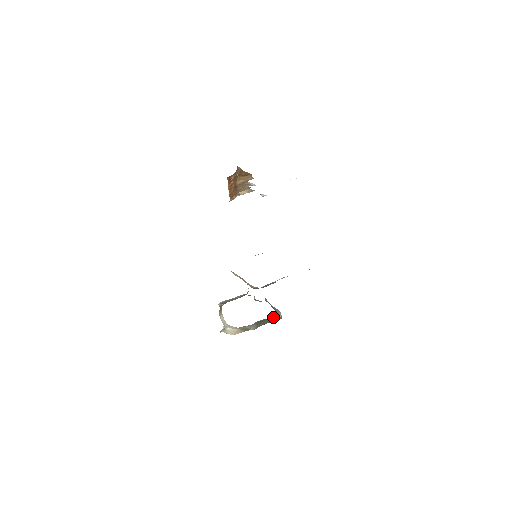
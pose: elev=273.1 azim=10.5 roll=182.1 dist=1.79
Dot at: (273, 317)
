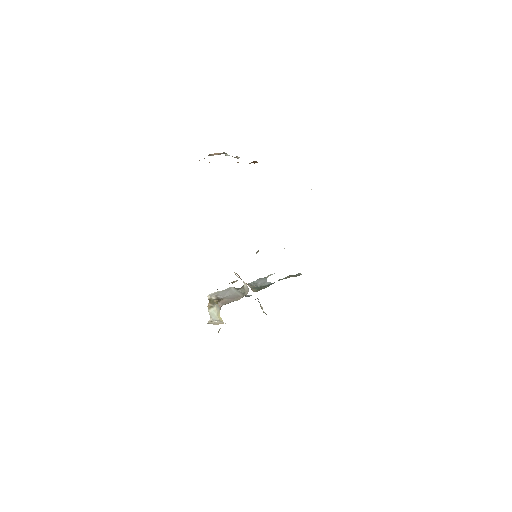
Dot at: occluded
